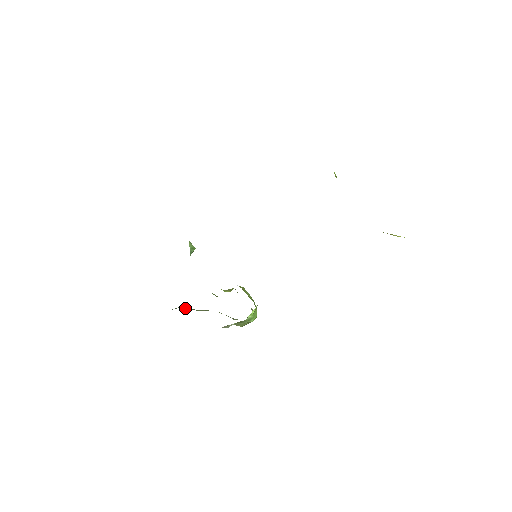
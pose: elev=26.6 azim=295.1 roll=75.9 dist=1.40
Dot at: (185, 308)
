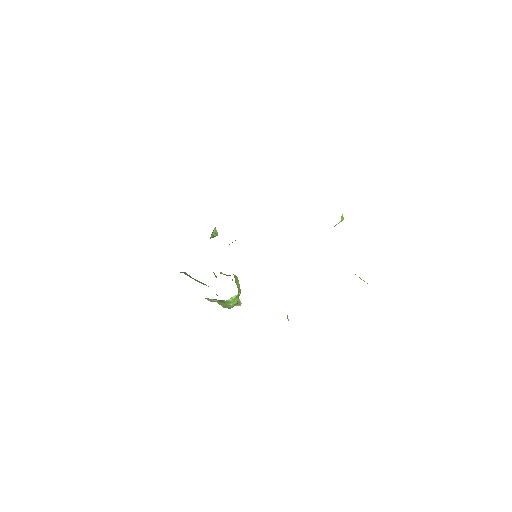
Dot at: (188, 275)
